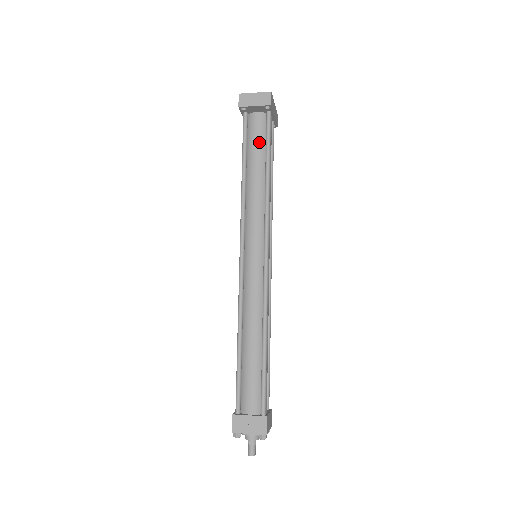
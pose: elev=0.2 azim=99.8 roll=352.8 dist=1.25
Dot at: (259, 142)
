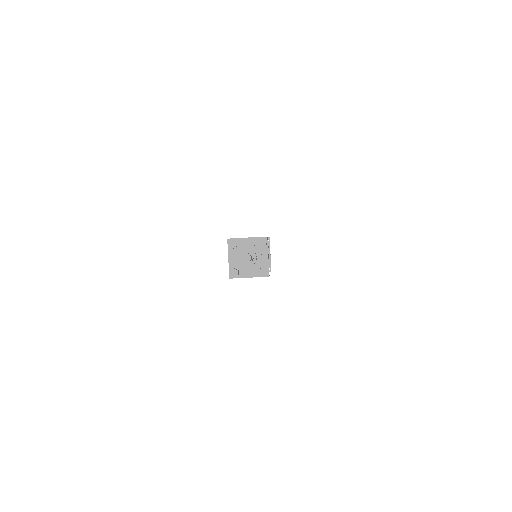
Dot at: occluded
